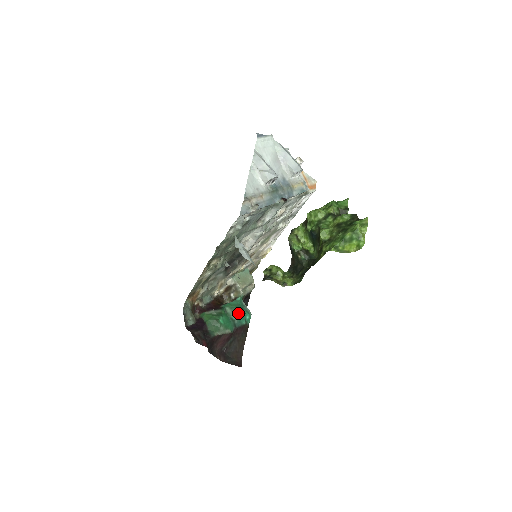
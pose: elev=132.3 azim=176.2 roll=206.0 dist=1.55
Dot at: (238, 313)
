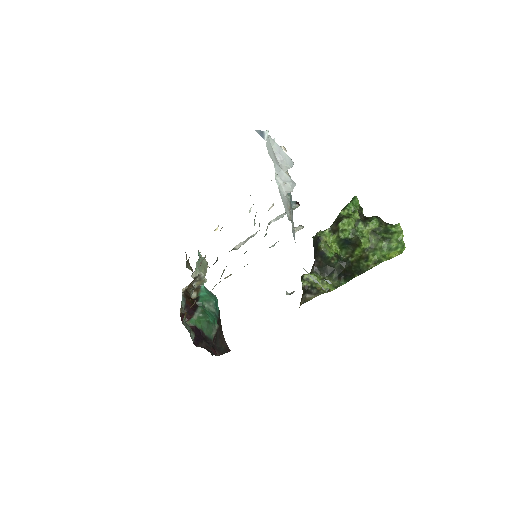
Dot at: (214, 303)
